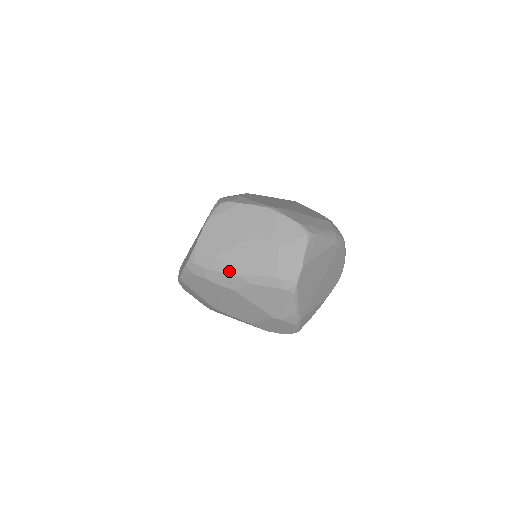
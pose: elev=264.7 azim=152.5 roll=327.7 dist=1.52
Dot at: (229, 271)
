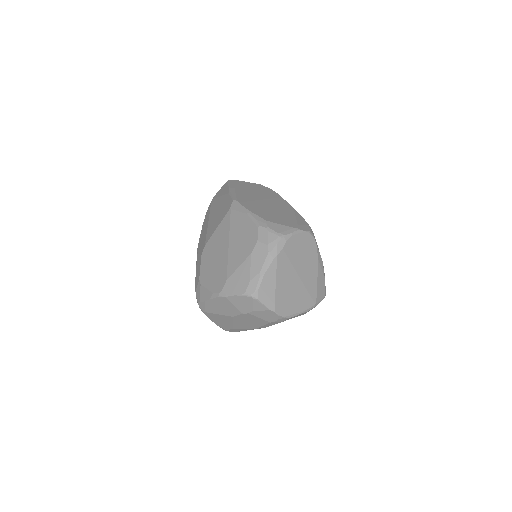
Dot at: (248, 329)
